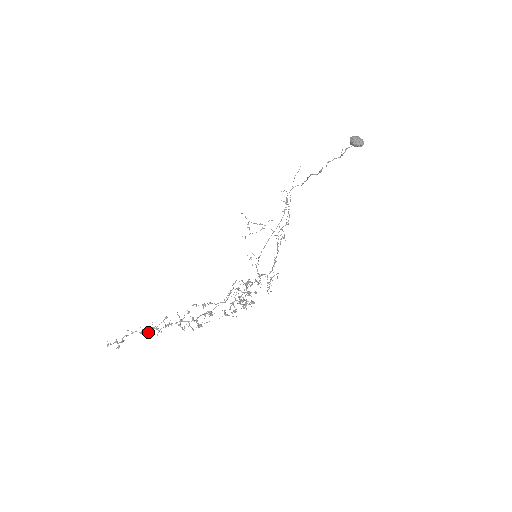
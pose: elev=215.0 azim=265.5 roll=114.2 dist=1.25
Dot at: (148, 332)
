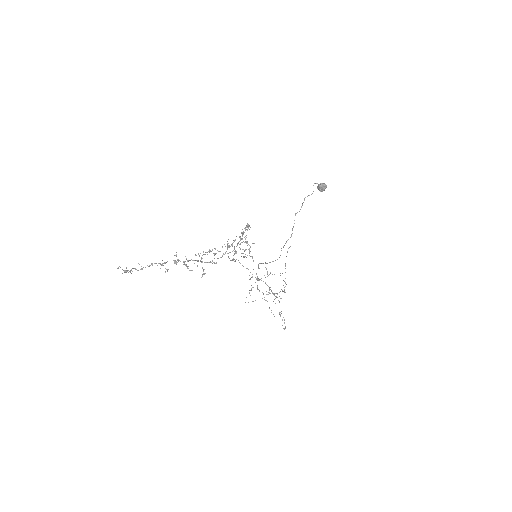
Dot at: occluded
